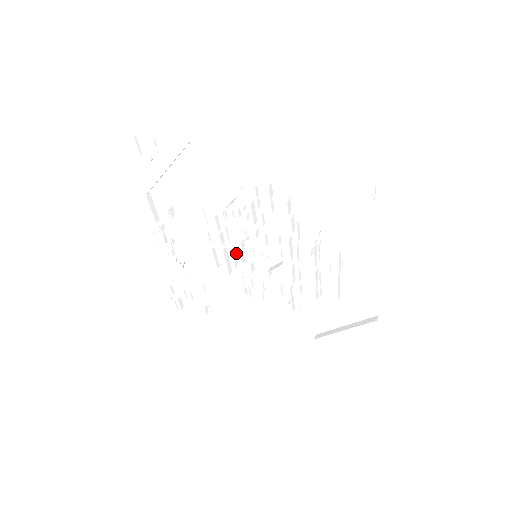
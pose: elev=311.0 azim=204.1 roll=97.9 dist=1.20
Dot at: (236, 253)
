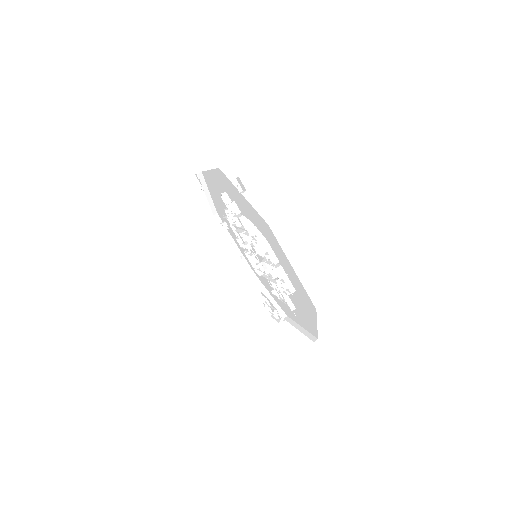
Dot at: (250, 255)
